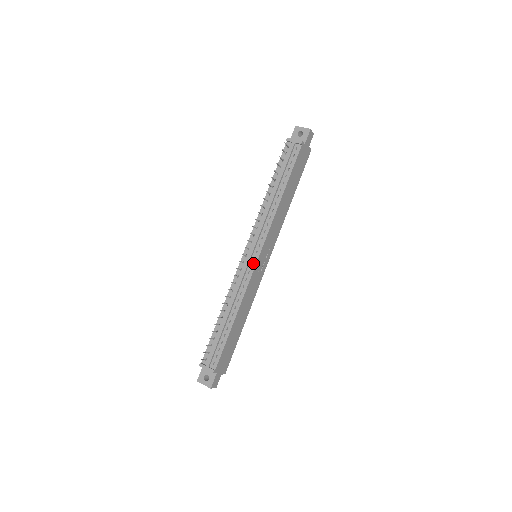
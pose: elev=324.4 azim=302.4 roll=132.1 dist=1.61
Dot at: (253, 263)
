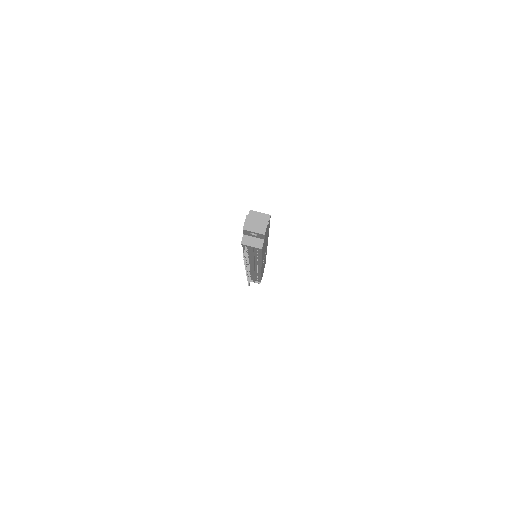
Dot at: occluded
